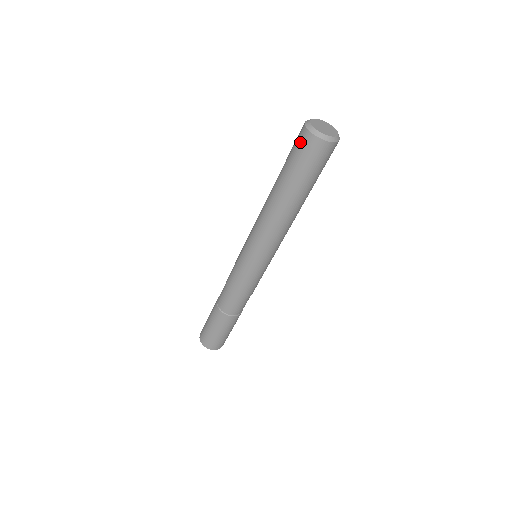
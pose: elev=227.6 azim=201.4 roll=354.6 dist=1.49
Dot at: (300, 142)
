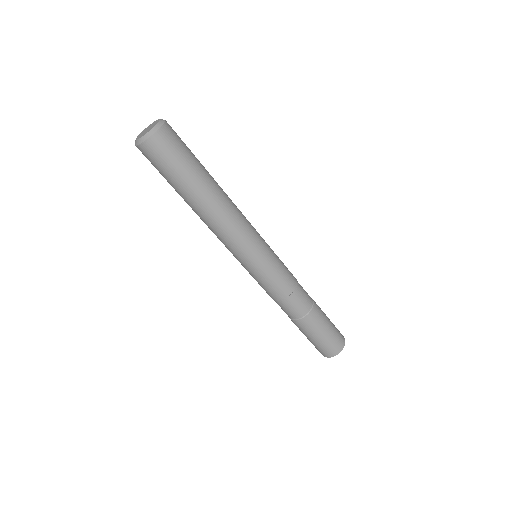
Dot at: occluded
